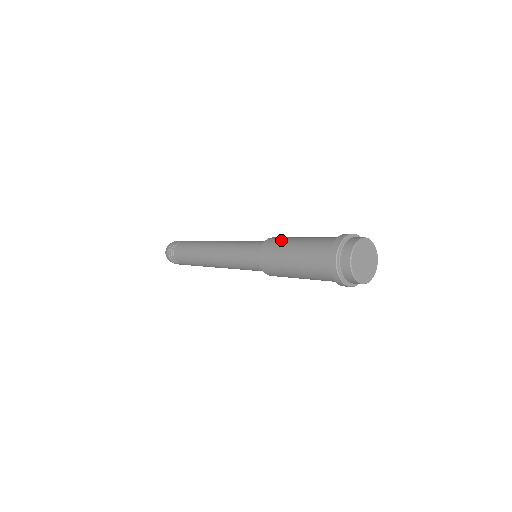
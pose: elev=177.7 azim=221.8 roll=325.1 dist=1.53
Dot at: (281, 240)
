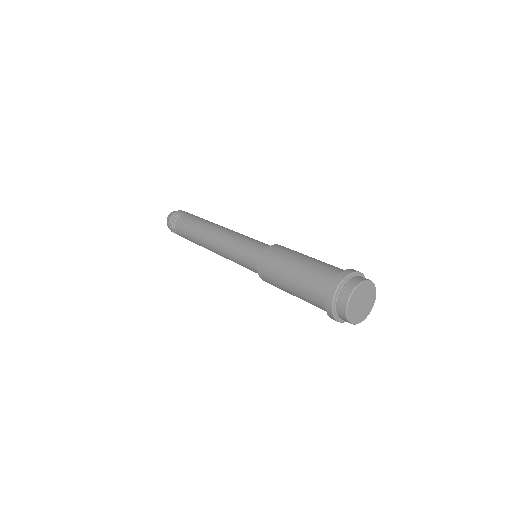
Dot at: occluded
